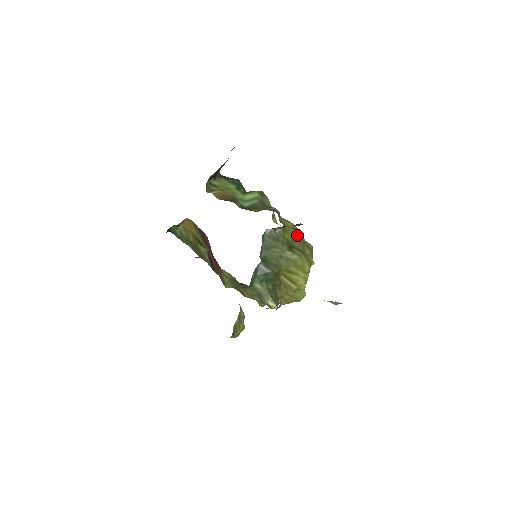
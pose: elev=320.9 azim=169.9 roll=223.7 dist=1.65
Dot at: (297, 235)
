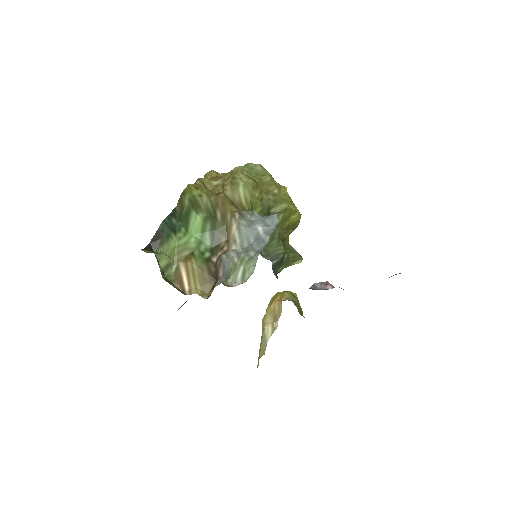
Dot at: (257, 192)
